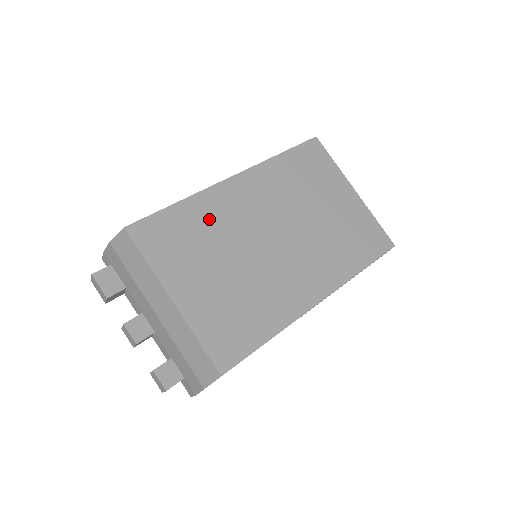
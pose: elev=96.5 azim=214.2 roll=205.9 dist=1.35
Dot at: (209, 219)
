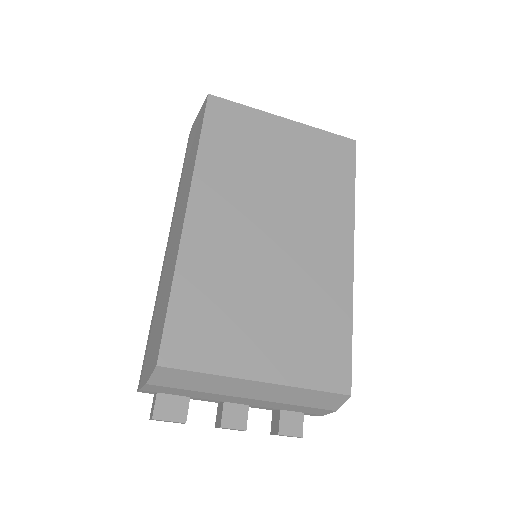
Dot at: (211, 276)
